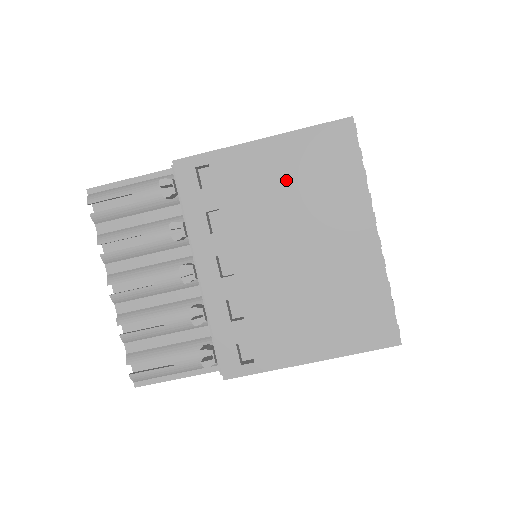
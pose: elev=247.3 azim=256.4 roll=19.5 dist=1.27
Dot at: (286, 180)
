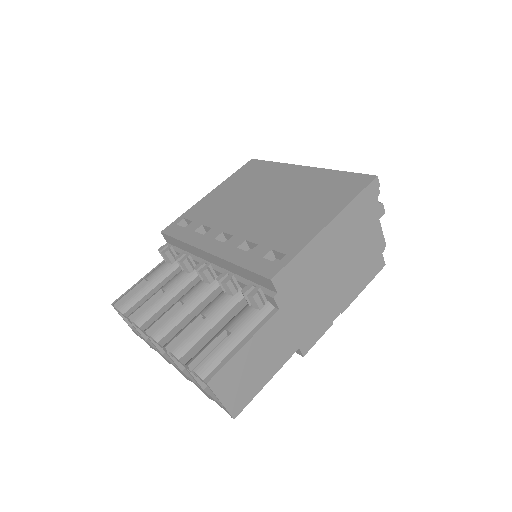
Dot at: (235, 192)
